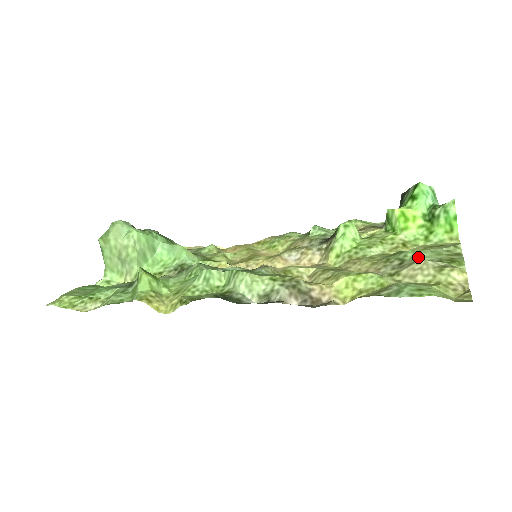
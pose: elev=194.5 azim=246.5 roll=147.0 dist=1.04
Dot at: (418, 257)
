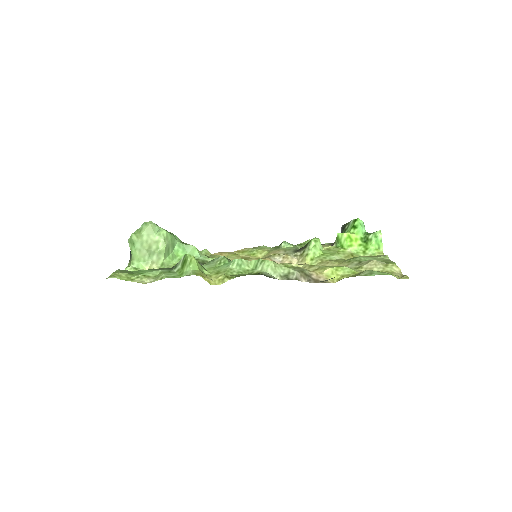
Dot at: occluded
